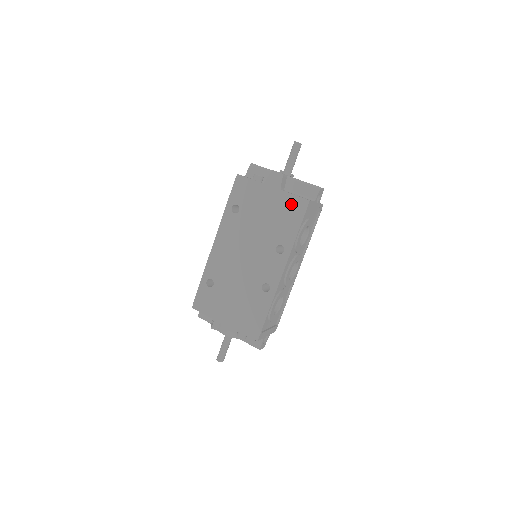
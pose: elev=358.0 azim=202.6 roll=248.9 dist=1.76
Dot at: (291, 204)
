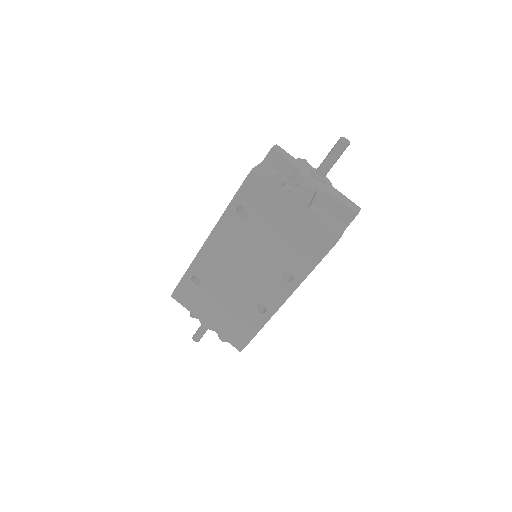
Dot at: (315, 233)
